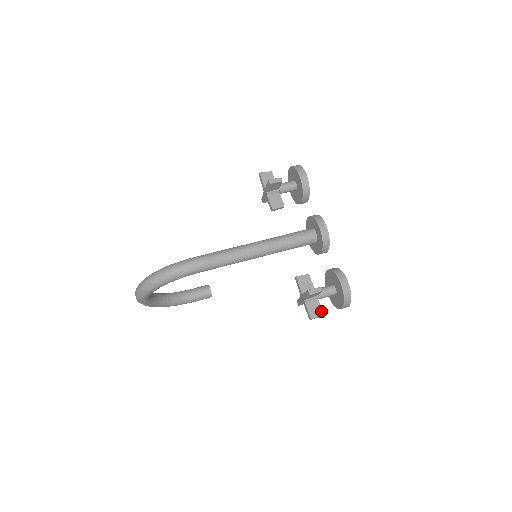
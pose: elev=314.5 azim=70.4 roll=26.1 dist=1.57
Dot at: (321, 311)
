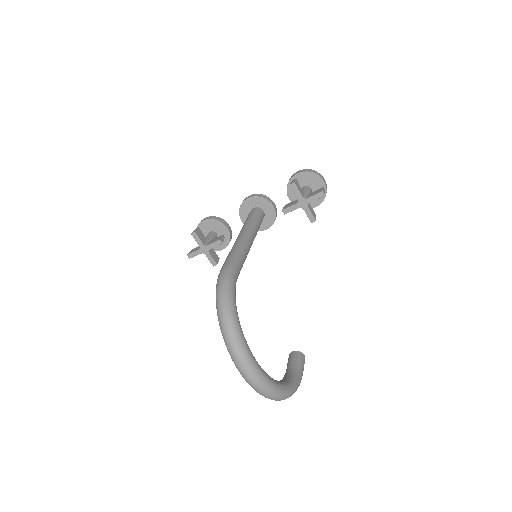
Dot at: (319, 189)
